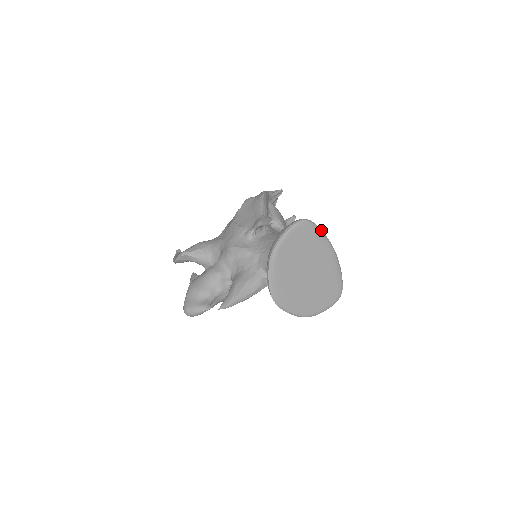
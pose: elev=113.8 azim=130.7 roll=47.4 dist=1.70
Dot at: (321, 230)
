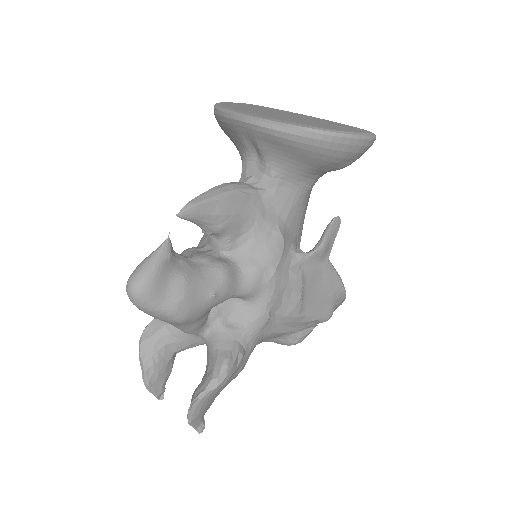
Dot at: occluded
